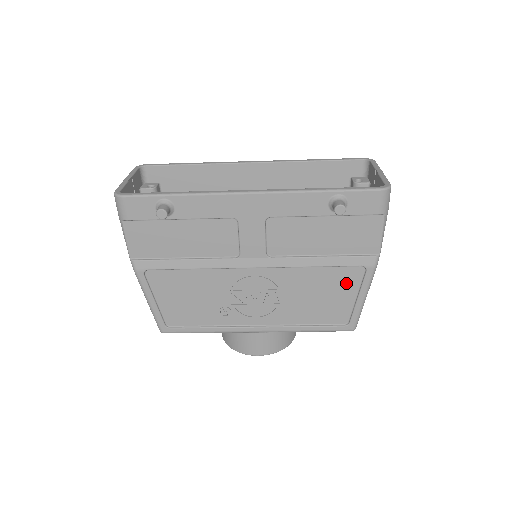
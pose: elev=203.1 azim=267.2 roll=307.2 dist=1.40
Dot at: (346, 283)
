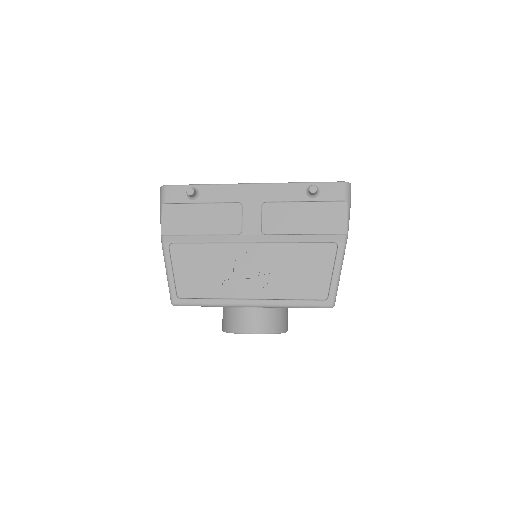
Dot at: (323, 259)
